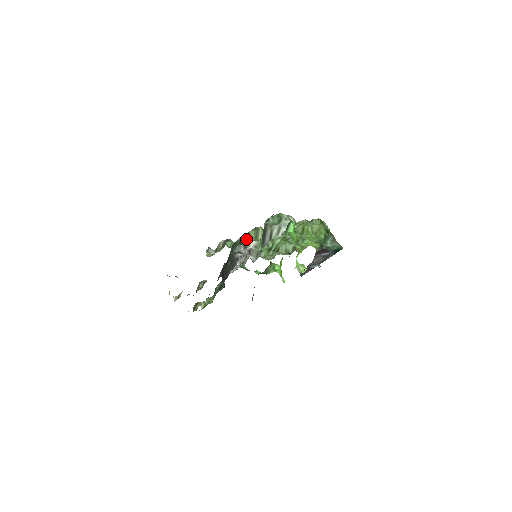
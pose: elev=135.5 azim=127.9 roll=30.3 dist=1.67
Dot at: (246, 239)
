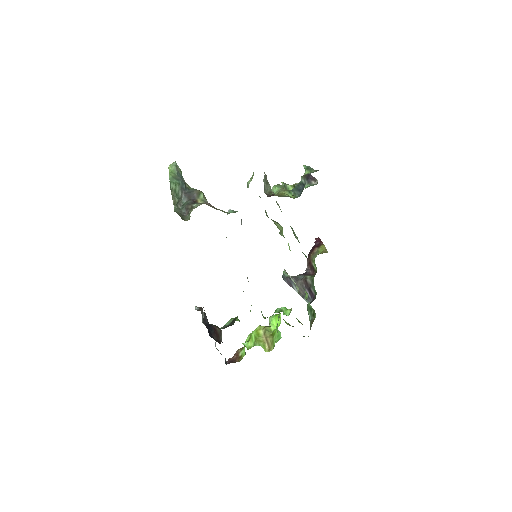
Dot at: occluded
